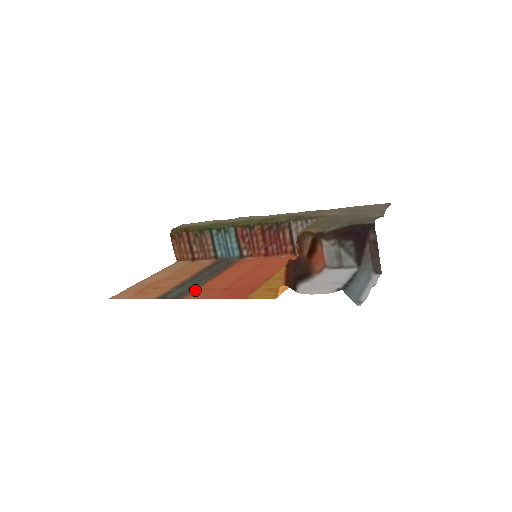
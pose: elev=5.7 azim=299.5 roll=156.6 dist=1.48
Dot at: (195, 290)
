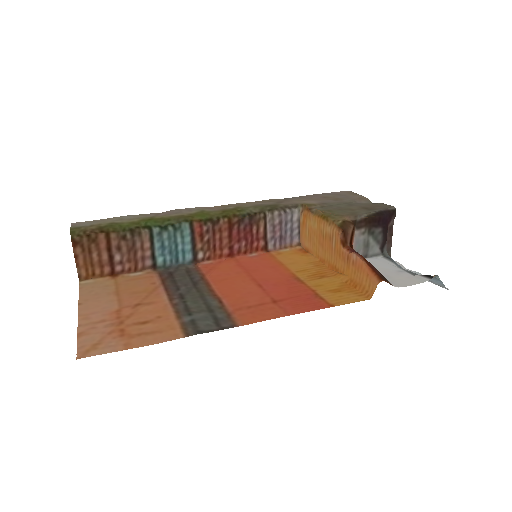
Dot at: (227, 311)
